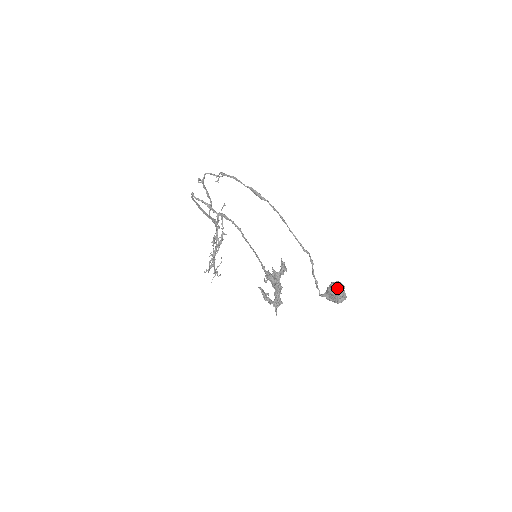
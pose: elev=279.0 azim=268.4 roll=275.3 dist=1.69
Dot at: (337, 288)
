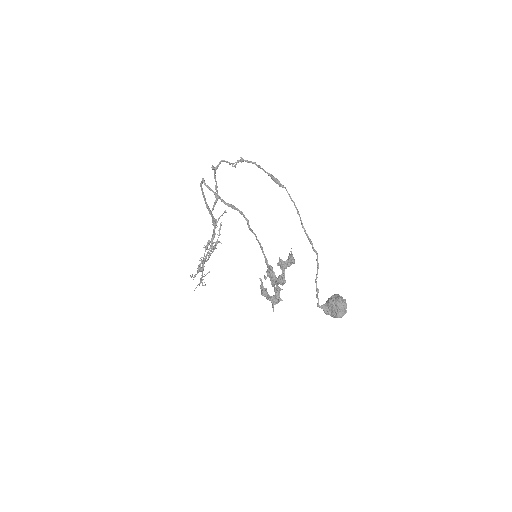
Dot at: (339, 299)
